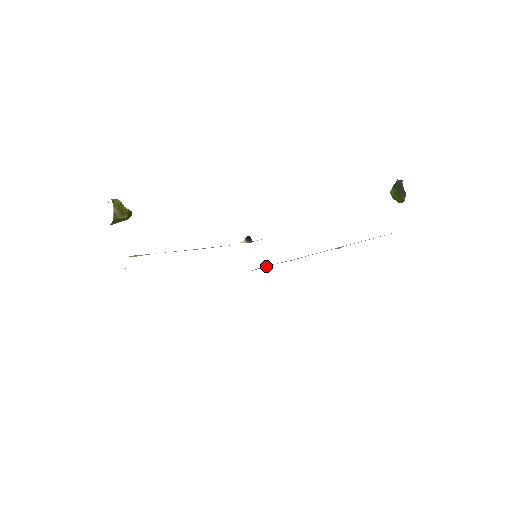
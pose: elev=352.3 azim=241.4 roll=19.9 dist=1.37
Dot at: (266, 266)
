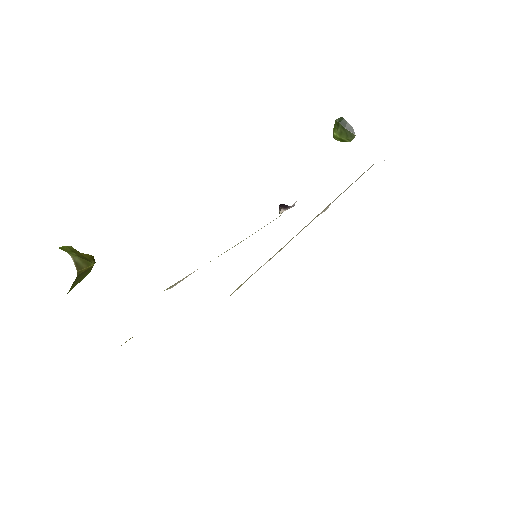
Dot at: (245, 281)
